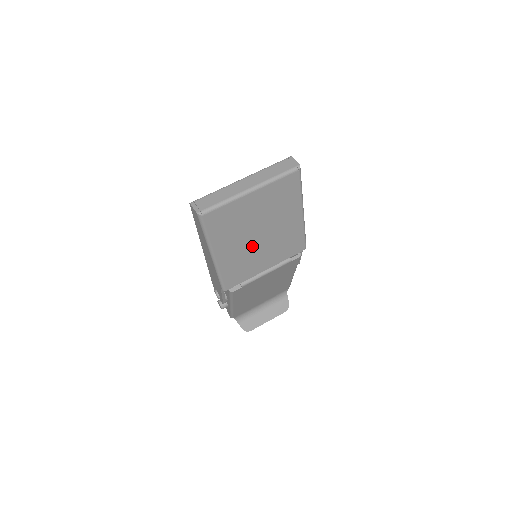
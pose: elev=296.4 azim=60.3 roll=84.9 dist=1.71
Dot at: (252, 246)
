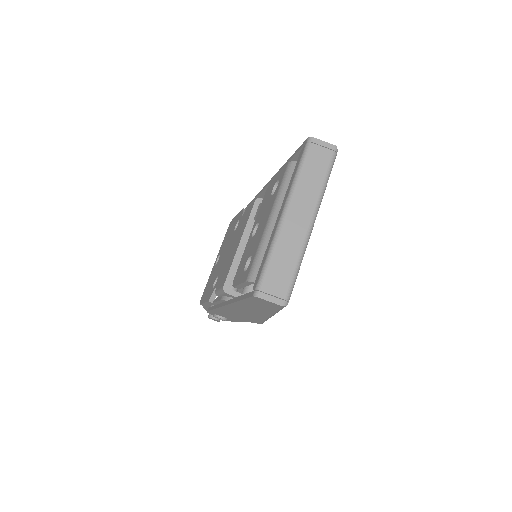
Dot at: occluded
